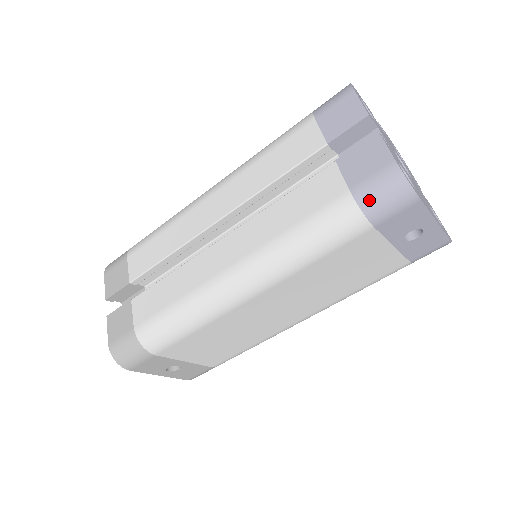
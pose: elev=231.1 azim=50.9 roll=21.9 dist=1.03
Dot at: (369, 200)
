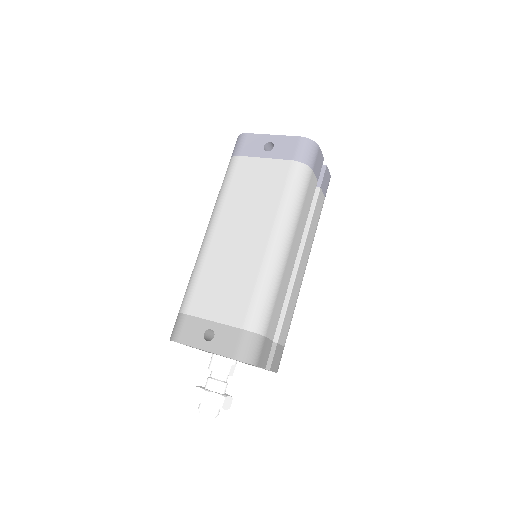
Dot at: (232, 153)
